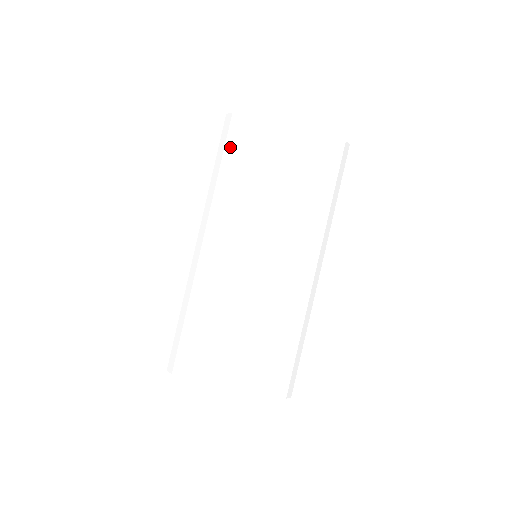
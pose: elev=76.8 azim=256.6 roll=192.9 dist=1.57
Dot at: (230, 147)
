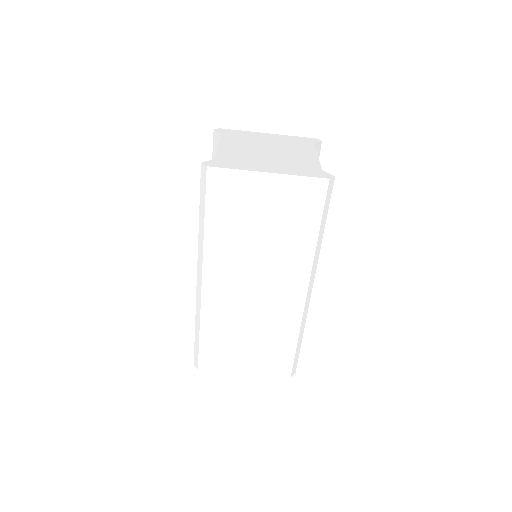
Dot at: (211, 199)
